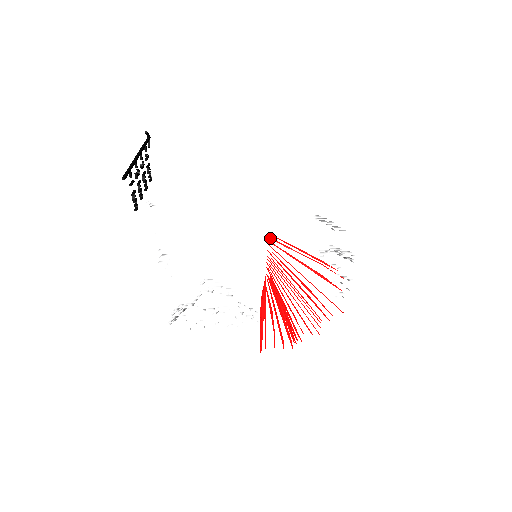
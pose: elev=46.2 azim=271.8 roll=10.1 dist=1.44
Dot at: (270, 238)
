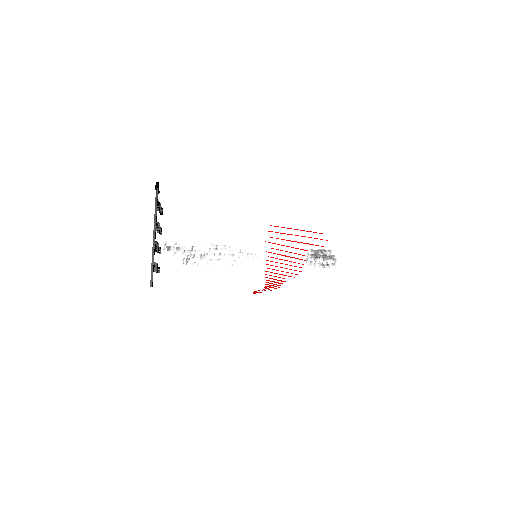
Dot at: (269, 231)
